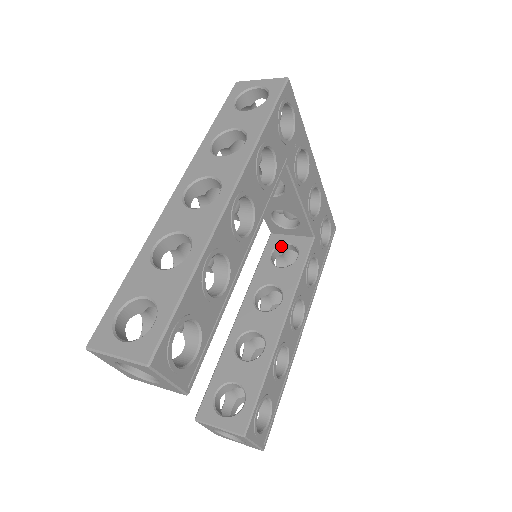
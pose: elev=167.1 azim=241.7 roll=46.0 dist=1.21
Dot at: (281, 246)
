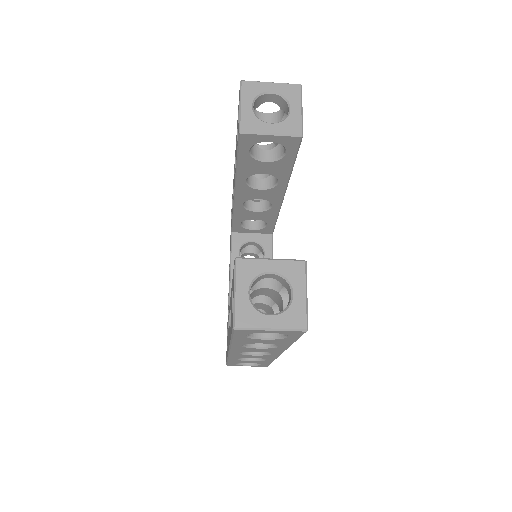
Dot at: occluded
